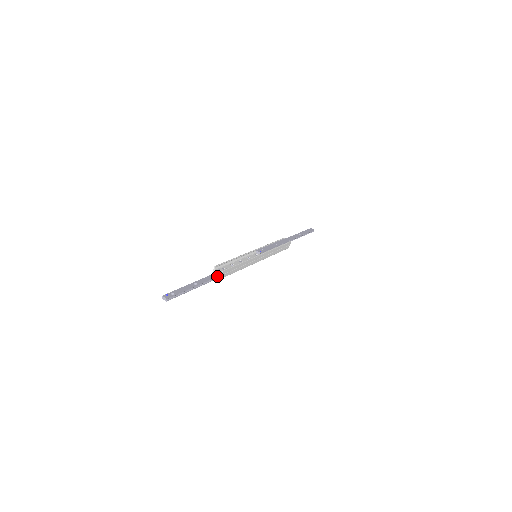
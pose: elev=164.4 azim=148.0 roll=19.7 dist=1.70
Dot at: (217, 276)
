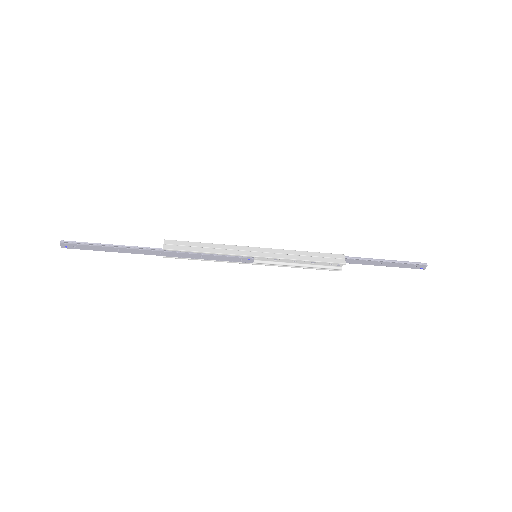
Dot at: (160, 249)
